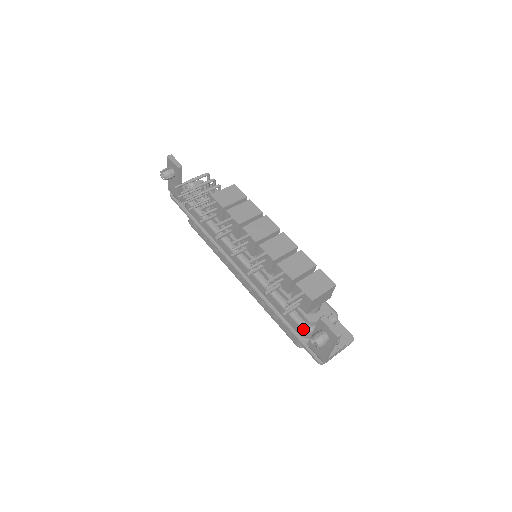
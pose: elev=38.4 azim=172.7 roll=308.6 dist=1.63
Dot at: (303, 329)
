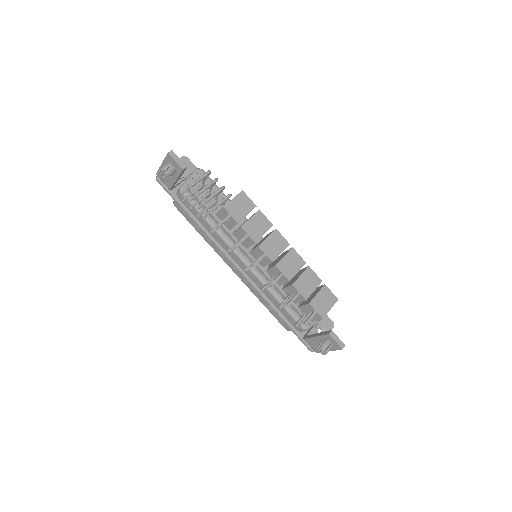
Dot at: (302, 328)
